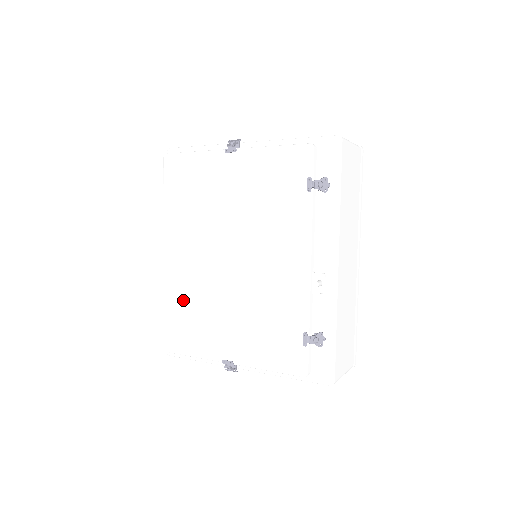
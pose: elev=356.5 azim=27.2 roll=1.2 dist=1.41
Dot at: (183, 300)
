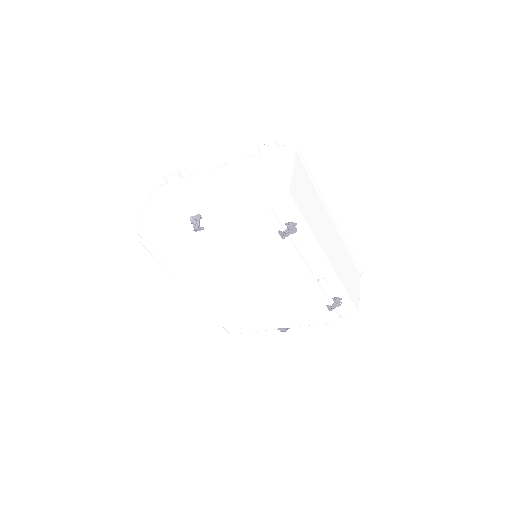
Dot at: (226, 311)
